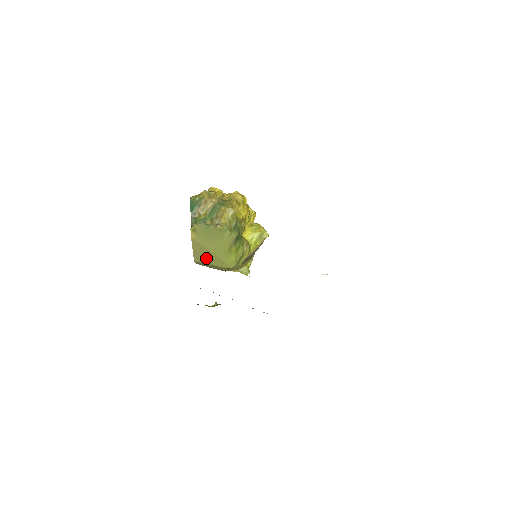
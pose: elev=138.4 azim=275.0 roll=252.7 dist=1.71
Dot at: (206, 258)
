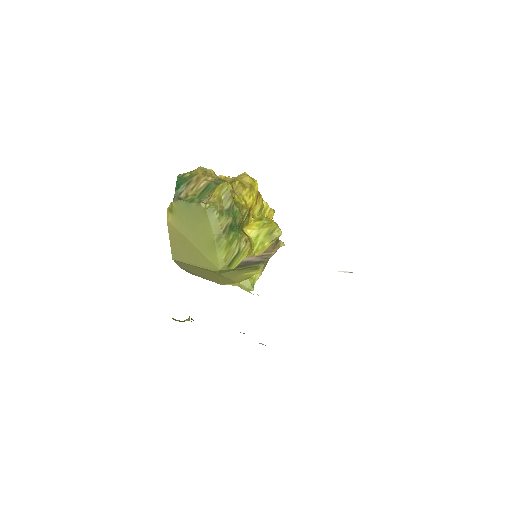
Dot at: (186, 254)
